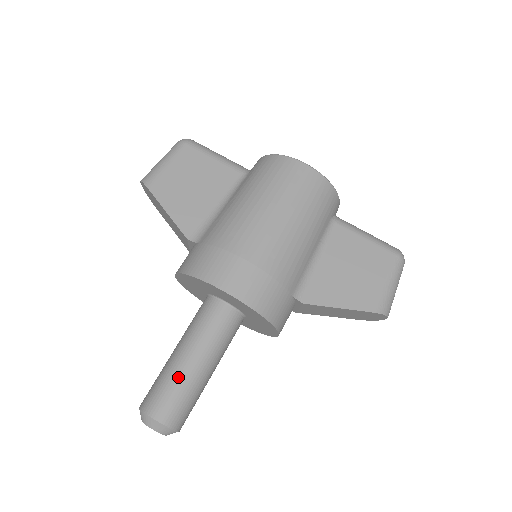
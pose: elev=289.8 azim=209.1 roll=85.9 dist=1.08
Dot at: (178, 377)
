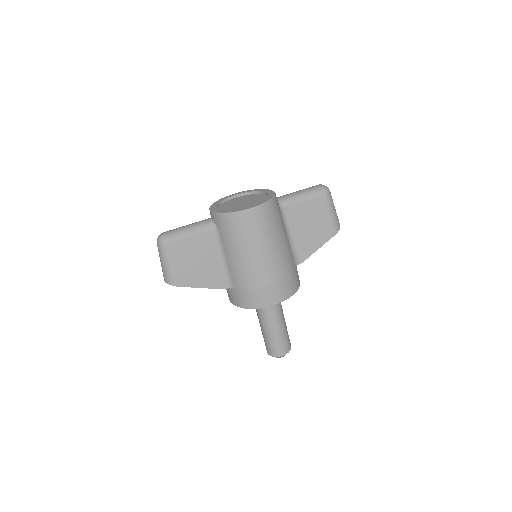
Dot at: (277, 337)
